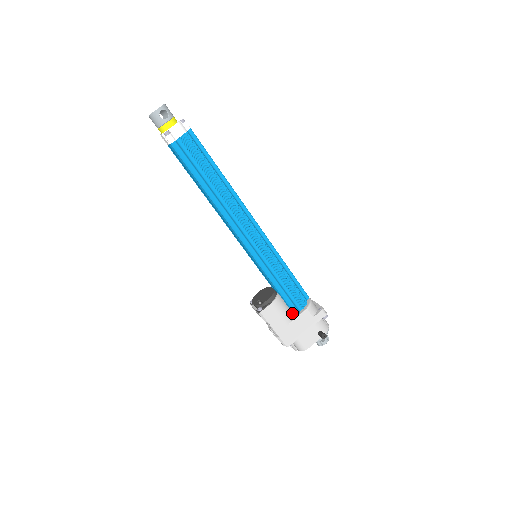
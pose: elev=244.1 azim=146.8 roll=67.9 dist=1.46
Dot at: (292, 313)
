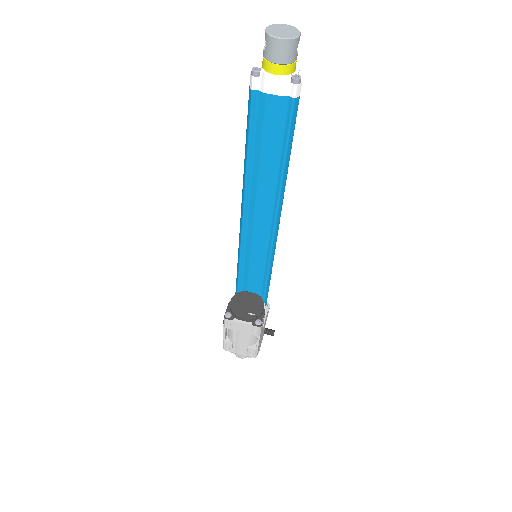
Dot at: occluded
